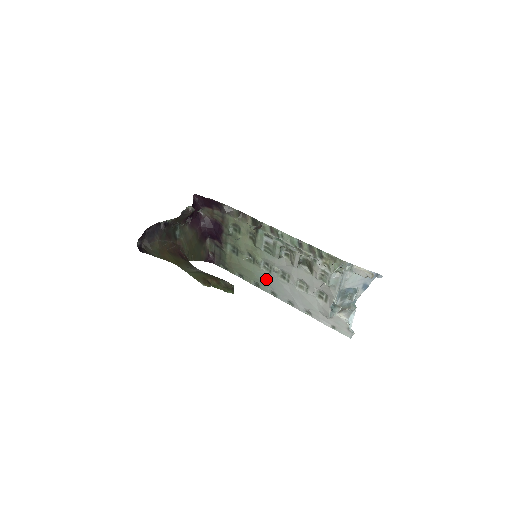
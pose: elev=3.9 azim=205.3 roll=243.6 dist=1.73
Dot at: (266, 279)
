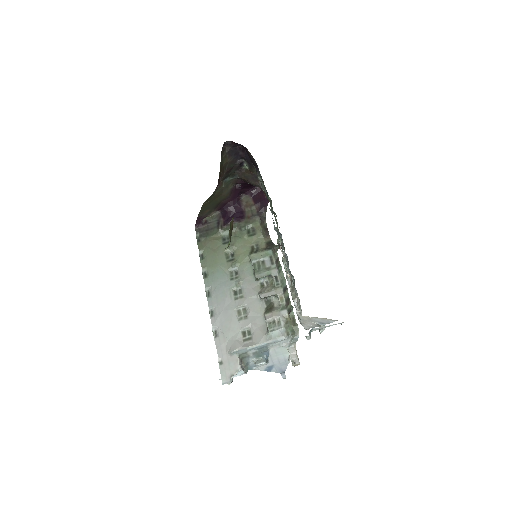
Dot at: (221, 279)
